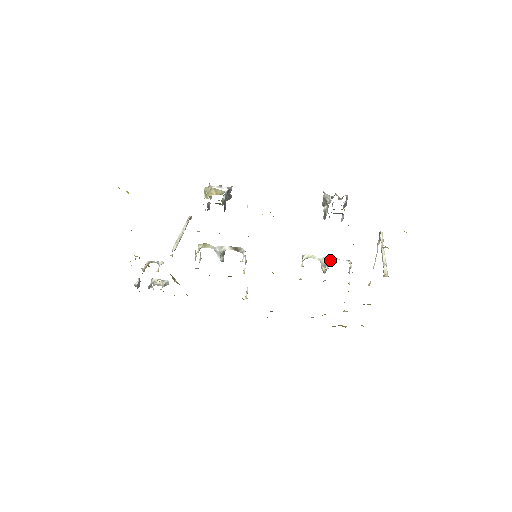
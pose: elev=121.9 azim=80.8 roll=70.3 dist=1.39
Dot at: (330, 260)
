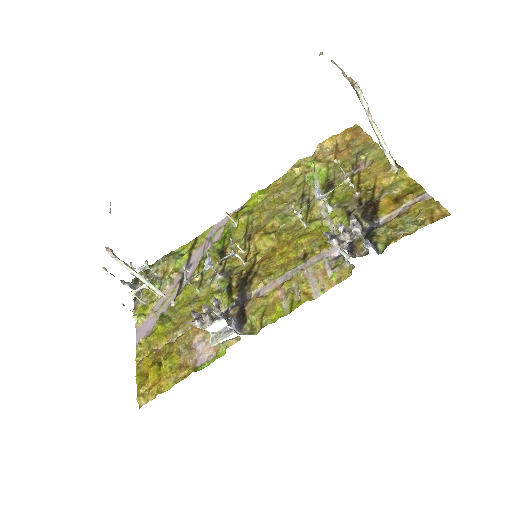
Dot at: (326, 196)
